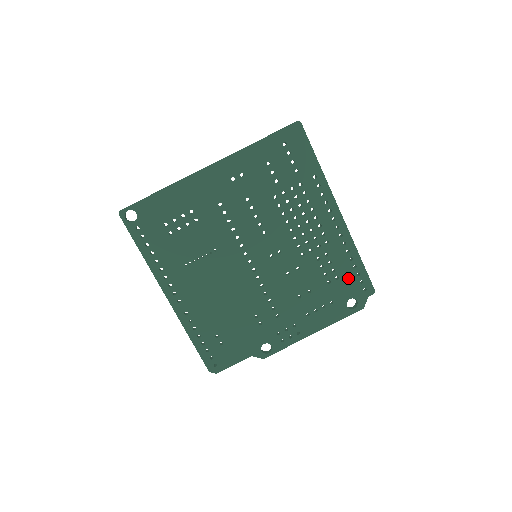
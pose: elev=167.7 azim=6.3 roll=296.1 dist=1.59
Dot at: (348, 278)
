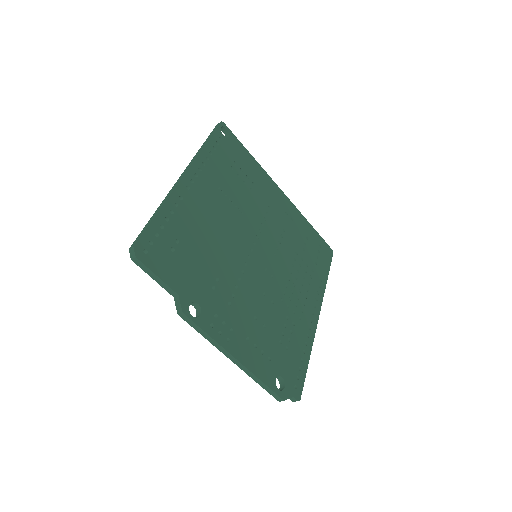
Dot at: (293, 360)
